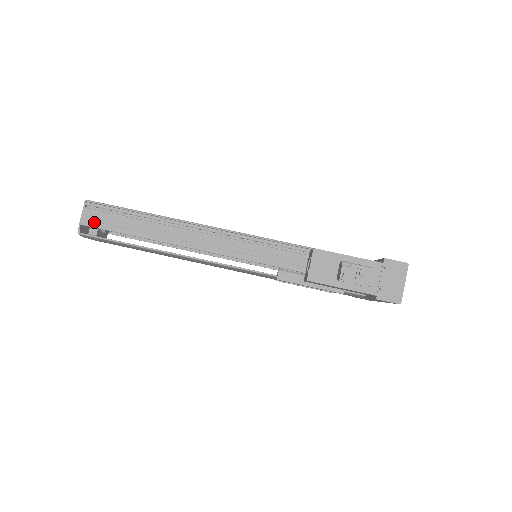
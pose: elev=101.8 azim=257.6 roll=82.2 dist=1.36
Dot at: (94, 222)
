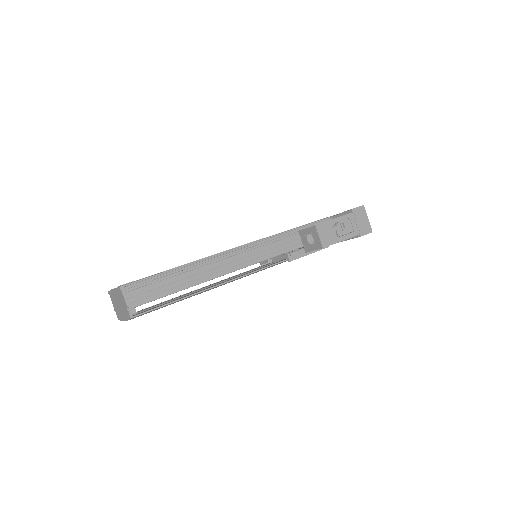
Dot at: (140, 300)
